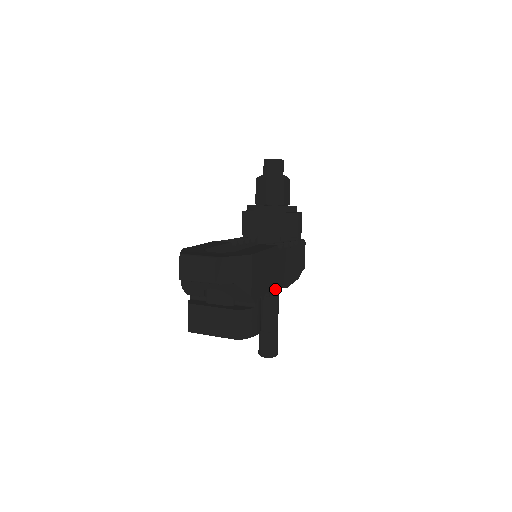
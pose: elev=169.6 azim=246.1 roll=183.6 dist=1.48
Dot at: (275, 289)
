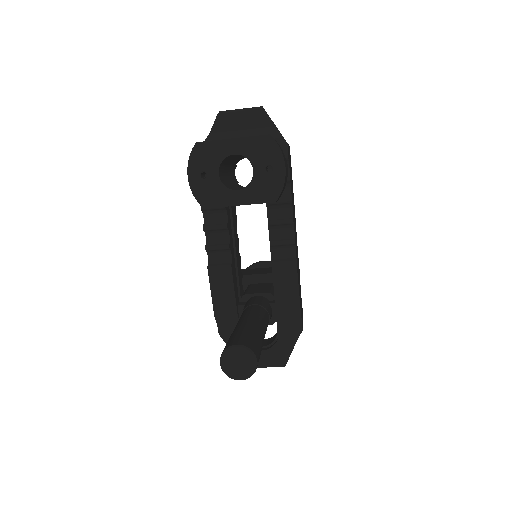
Dot at: (293, 219)
